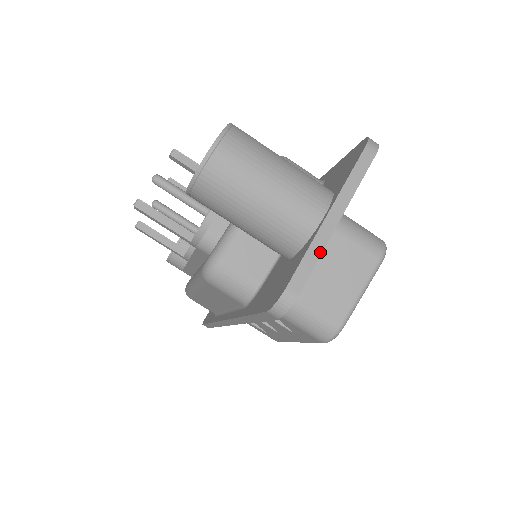
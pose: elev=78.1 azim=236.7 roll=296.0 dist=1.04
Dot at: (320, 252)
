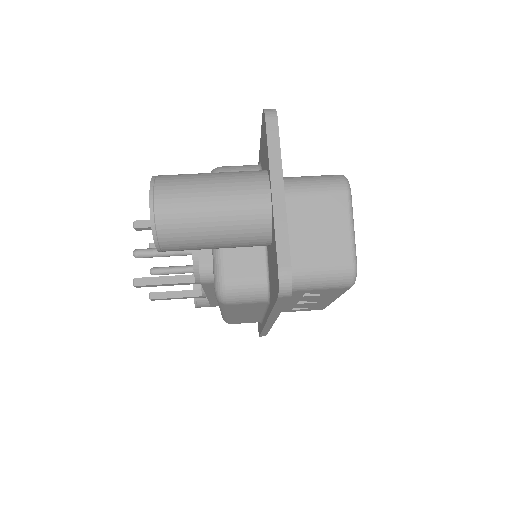
Dot at: (285, 224)
